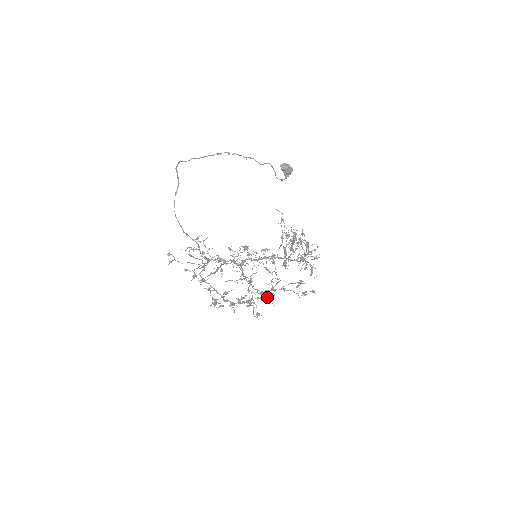
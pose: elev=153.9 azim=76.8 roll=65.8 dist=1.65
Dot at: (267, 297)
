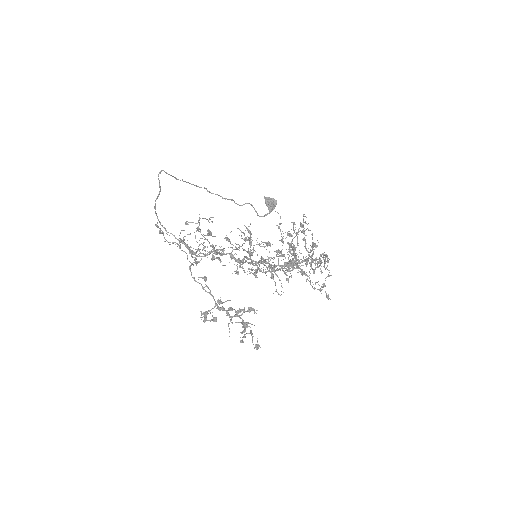
Dot at: (287, 265)
